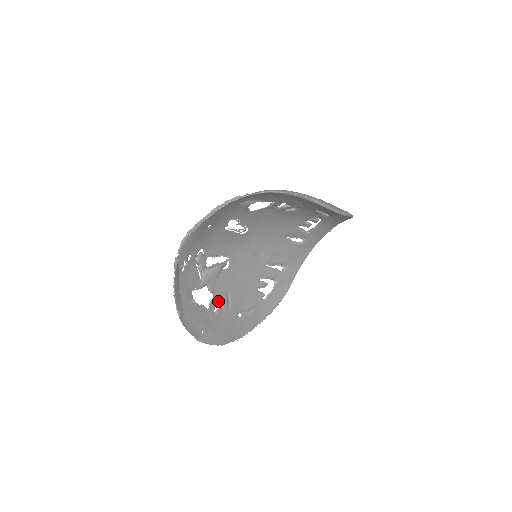
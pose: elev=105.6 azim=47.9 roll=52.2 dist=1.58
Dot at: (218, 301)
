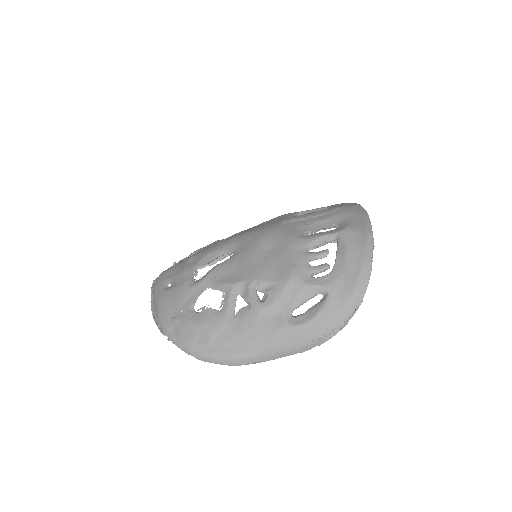
Dot at: occluded
